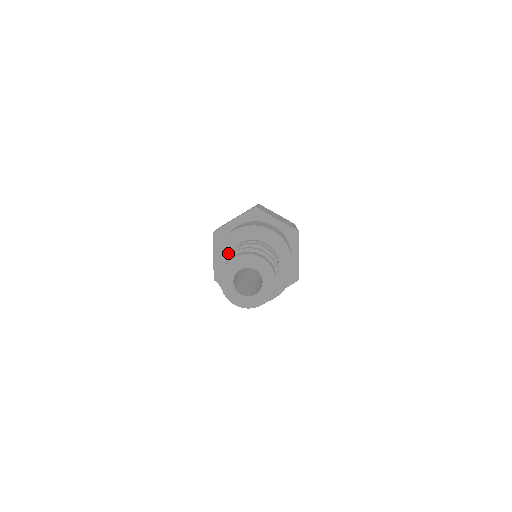
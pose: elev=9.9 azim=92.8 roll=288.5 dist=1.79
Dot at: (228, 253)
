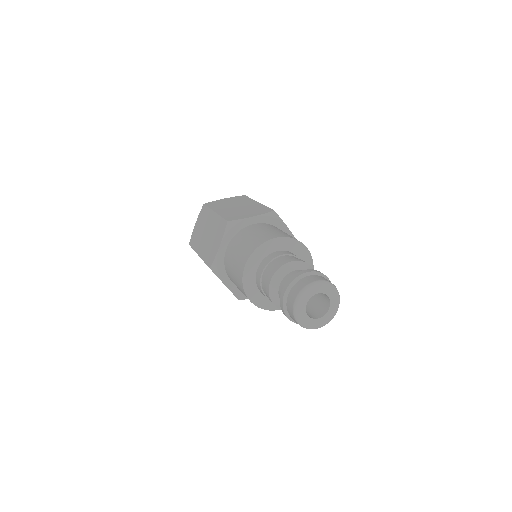
Dot at: (263, 257)
